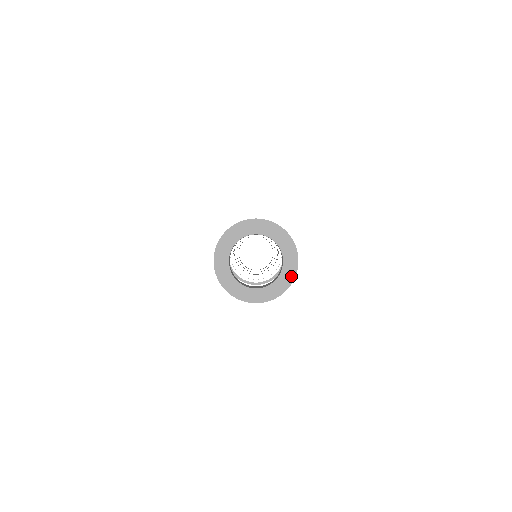
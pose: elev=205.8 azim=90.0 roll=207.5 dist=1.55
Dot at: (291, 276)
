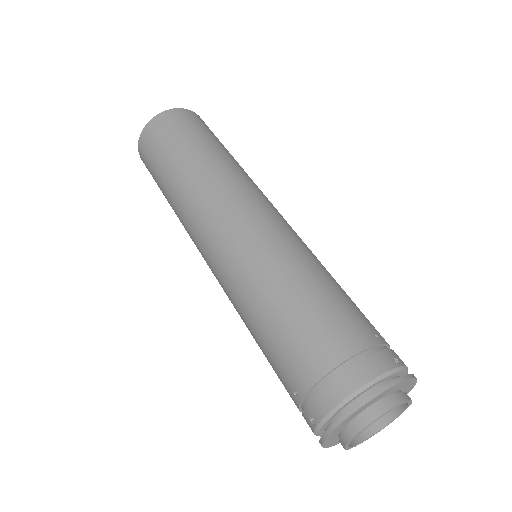
Dot at: occluded
